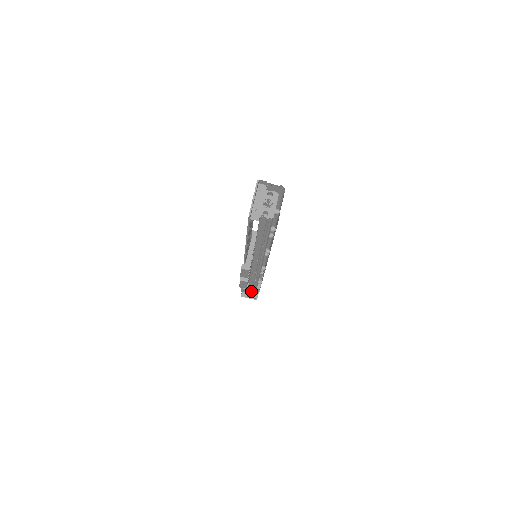
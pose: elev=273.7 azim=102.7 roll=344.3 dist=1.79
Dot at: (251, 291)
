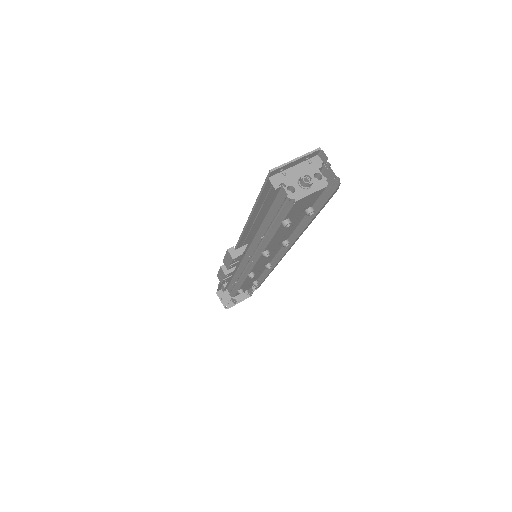
Dot at: (227, 294)
